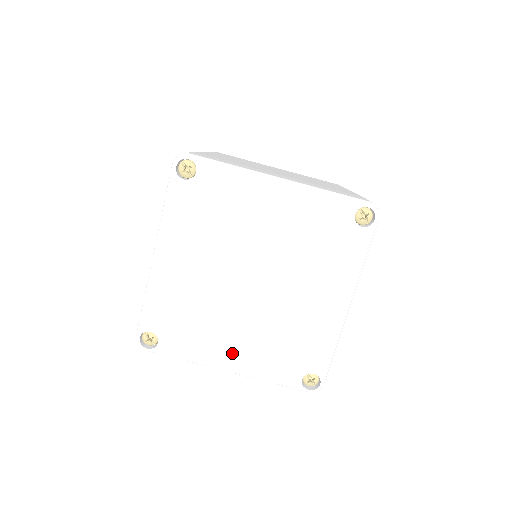
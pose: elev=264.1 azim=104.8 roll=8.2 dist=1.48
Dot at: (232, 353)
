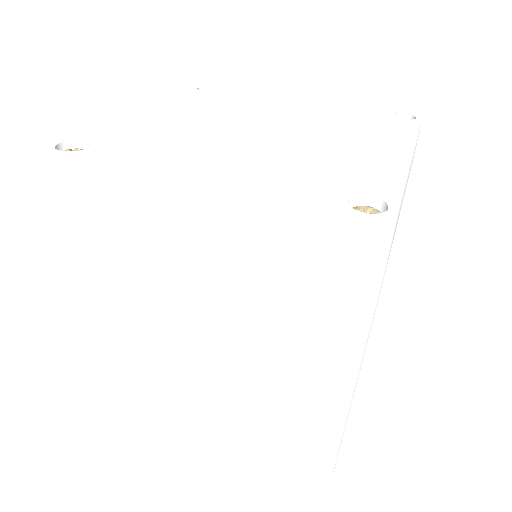
Dot at: (212, 166)
